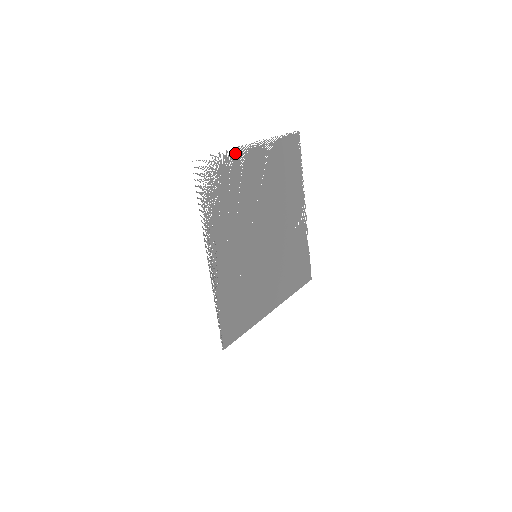
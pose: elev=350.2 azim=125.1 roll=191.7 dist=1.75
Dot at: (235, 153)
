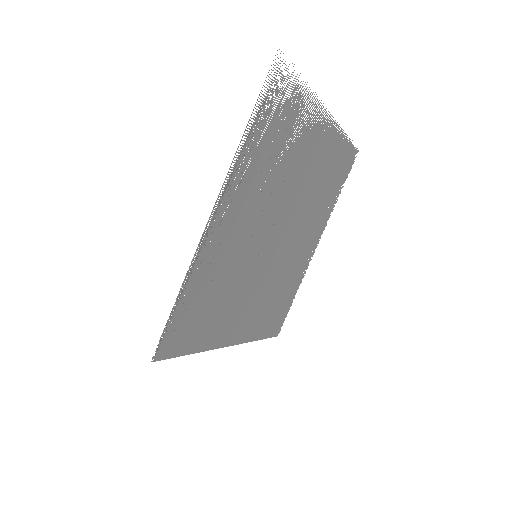
Dot at: (312, 102)
